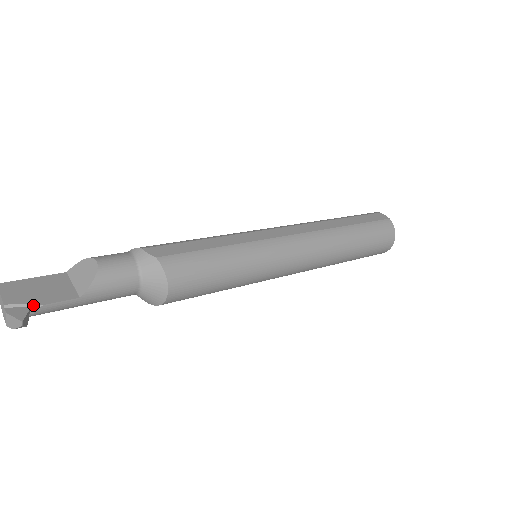
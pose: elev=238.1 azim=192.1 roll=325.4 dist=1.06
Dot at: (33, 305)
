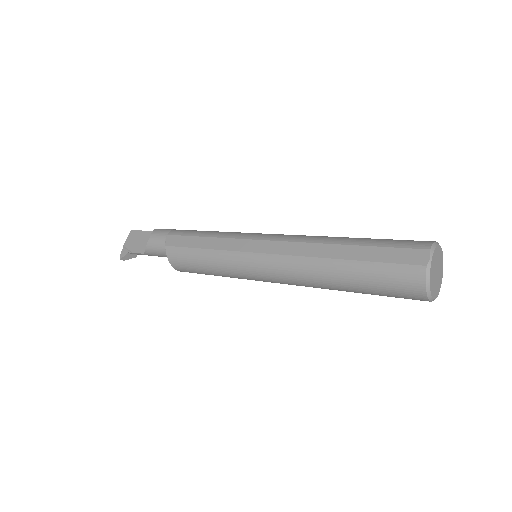
Dot at: (130, 251)
